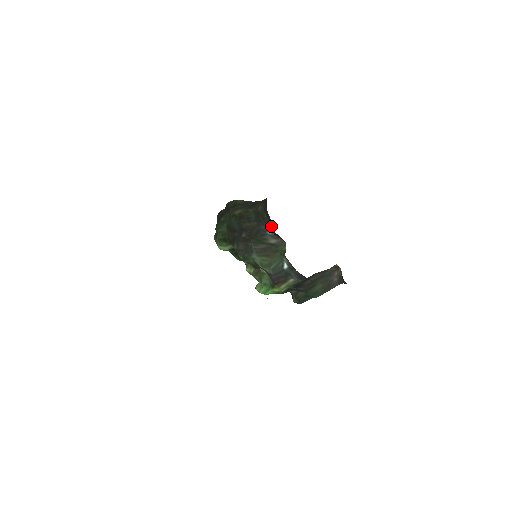
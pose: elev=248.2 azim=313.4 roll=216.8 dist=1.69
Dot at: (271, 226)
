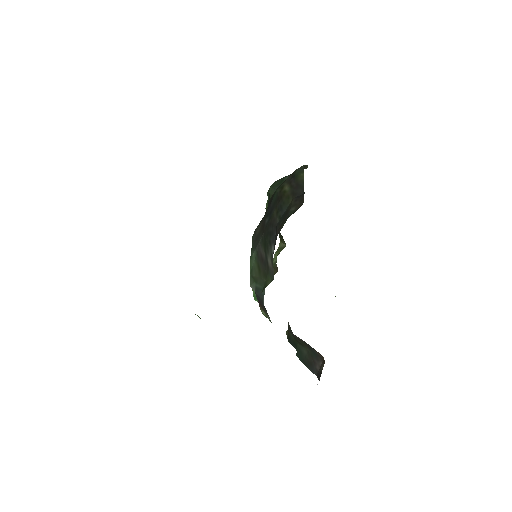
Dot at: occluded
